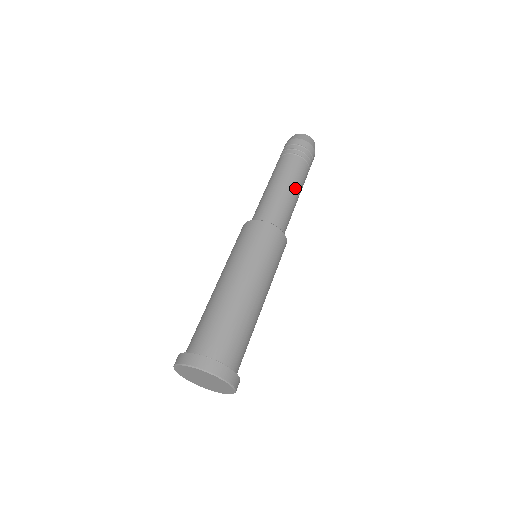
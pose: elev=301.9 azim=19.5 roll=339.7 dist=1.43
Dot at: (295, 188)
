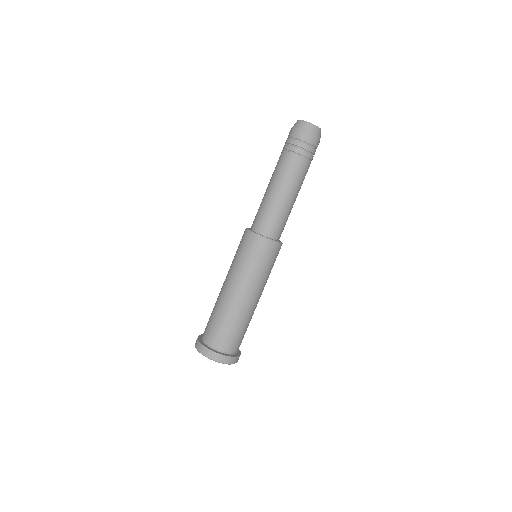
Dot at: (294, 193)
